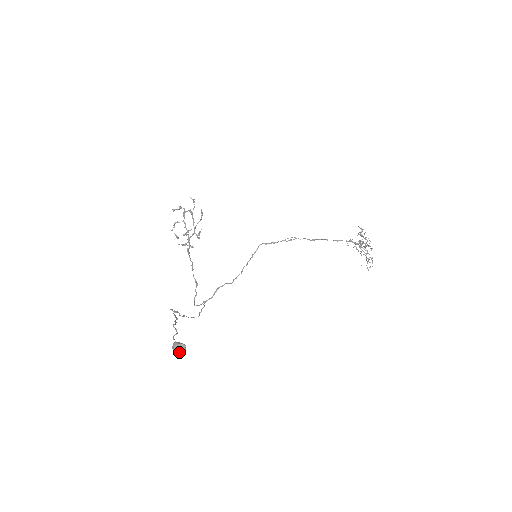
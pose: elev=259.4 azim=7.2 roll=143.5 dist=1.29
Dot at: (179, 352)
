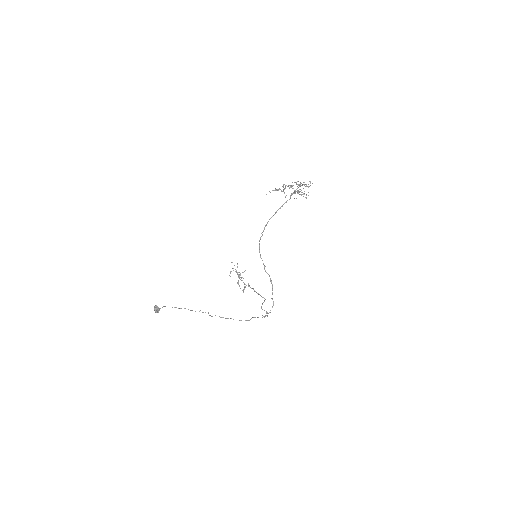
Dot at: (155, 311)
